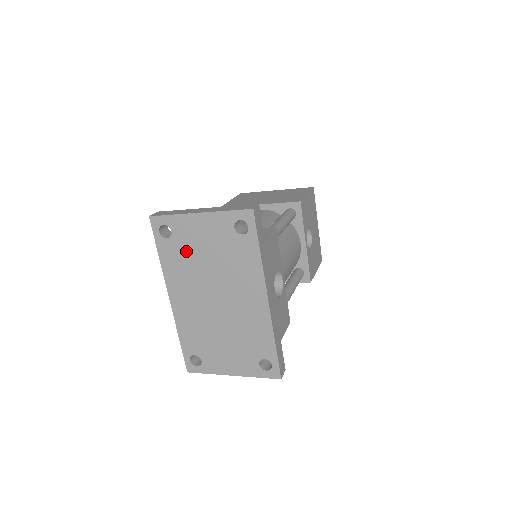
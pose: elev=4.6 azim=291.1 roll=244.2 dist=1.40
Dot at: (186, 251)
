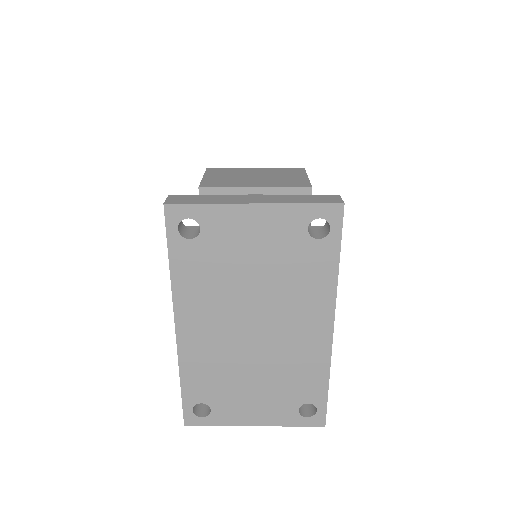
Dot at: (219, 259)
